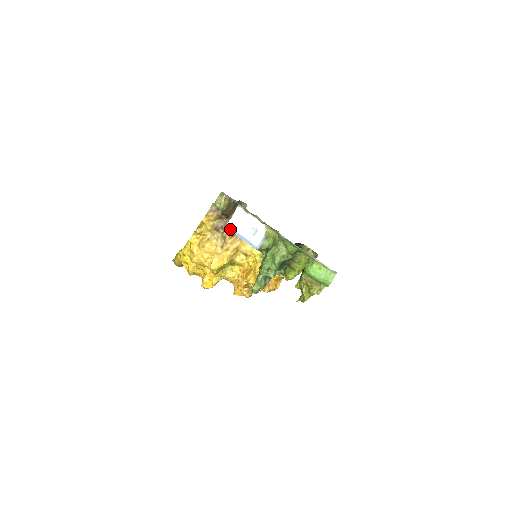
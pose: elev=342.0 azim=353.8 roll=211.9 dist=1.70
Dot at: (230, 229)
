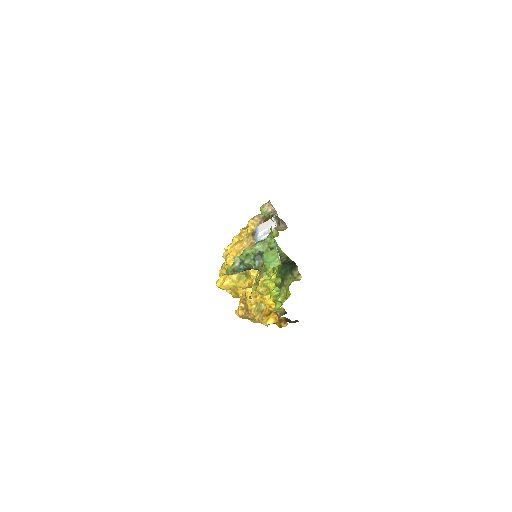
Dot at: (256, 229)
